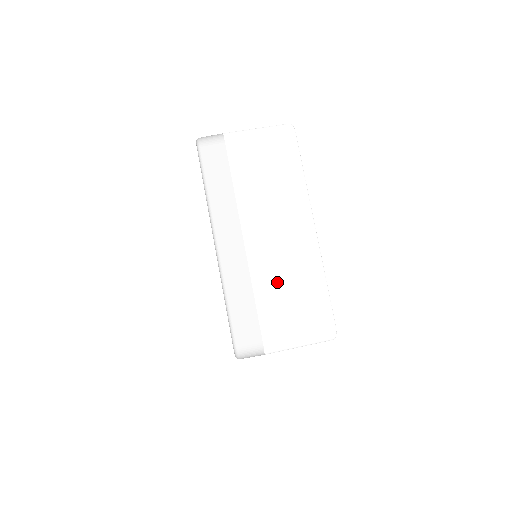
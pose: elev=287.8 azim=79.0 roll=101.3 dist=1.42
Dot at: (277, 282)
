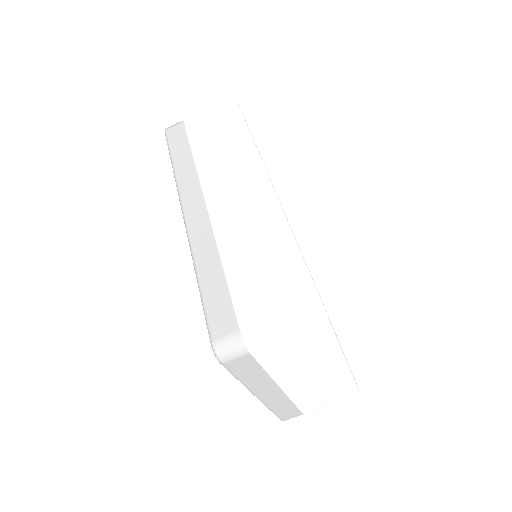
Dot at: (313, 394)
